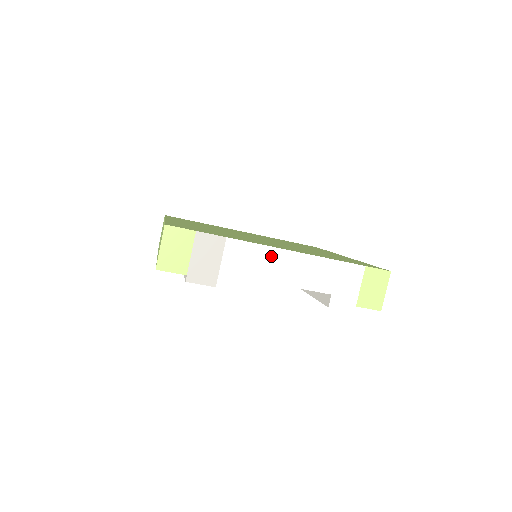
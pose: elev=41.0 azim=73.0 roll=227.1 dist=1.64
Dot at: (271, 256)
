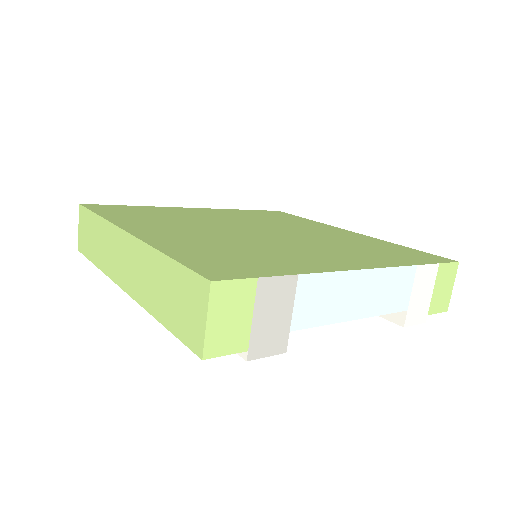
Dot at: (350, 284)
